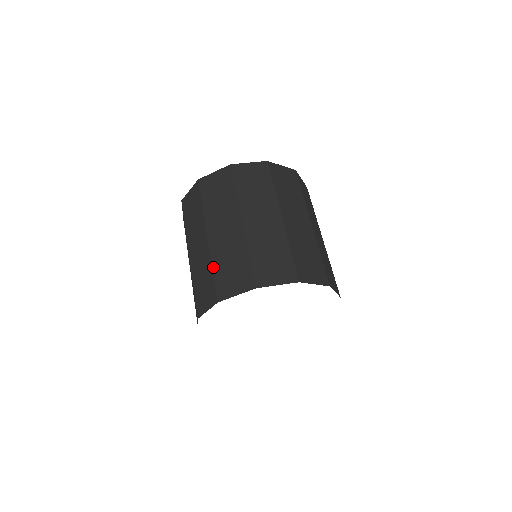
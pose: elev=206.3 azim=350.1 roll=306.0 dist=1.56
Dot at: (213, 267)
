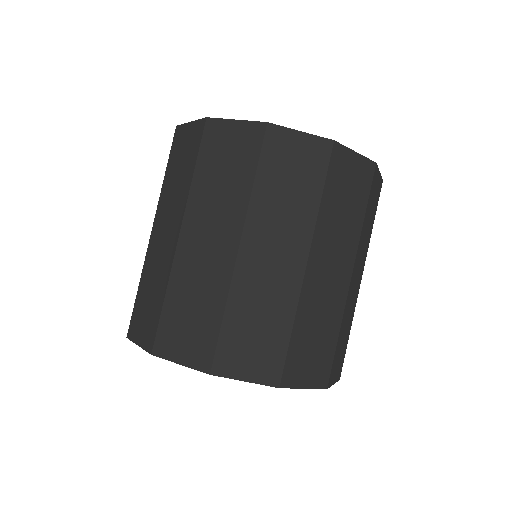
Dot at: occluded
